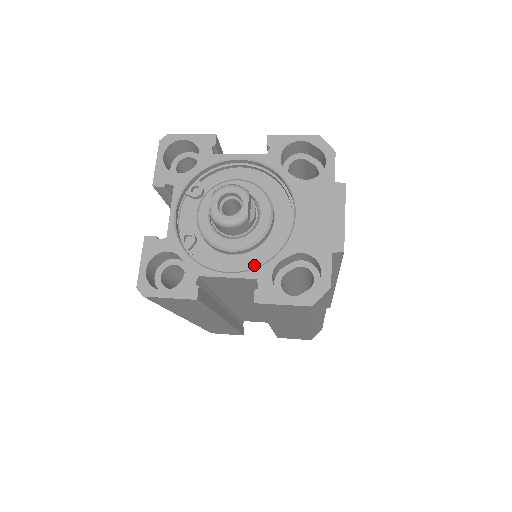
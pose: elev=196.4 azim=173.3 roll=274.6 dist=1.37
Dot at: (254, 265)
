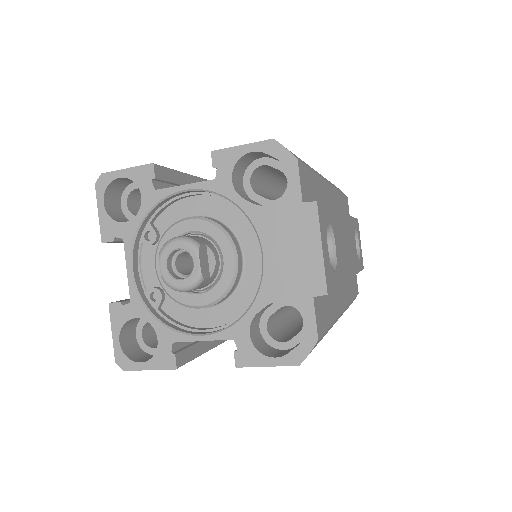
Dot at: (231, 316)
